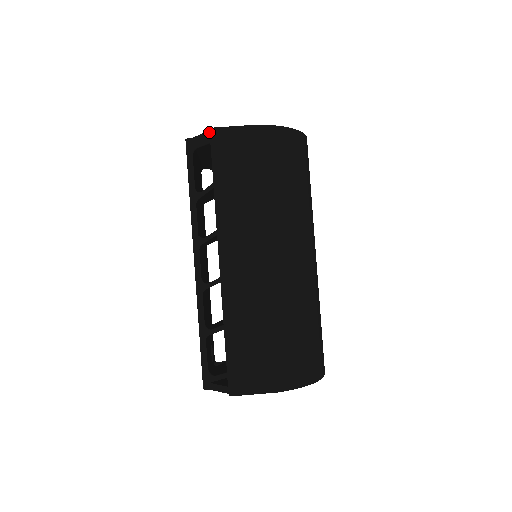
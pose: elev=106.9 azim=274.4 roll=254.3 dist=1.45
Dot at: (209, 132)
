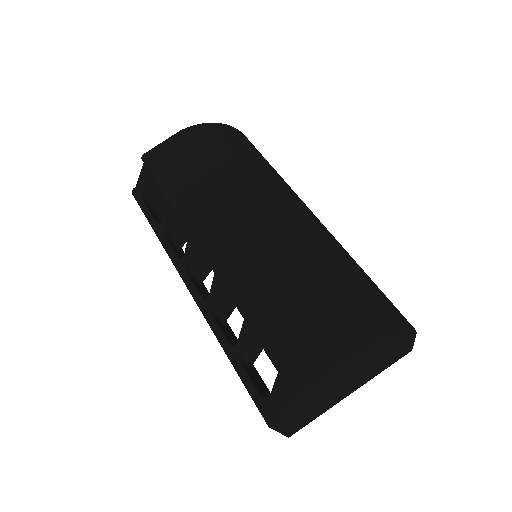
Dot at: (144, 164)
